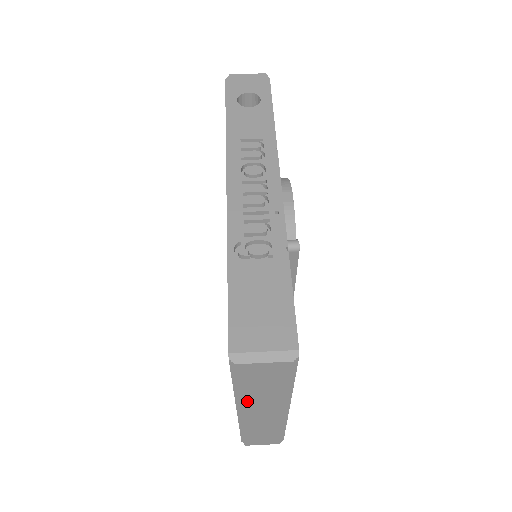
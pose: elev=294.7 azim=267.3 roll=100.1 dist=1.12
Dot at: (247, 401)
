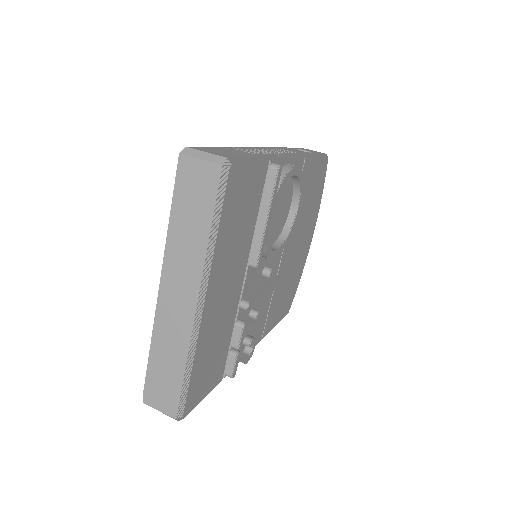
Dot at: (172, 250)
